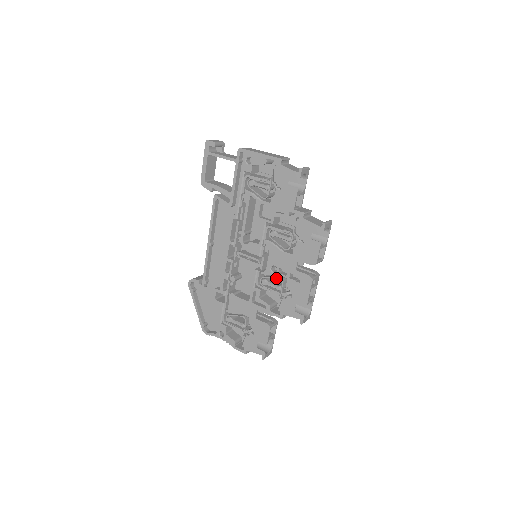
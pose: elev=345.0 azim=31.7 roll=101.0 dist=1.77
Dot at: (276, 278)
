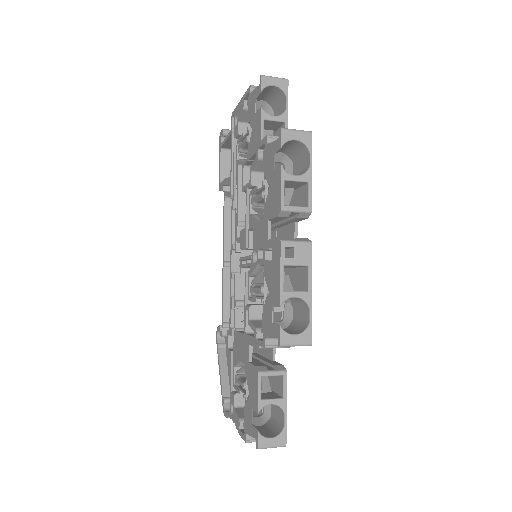
Dot at: occluded
